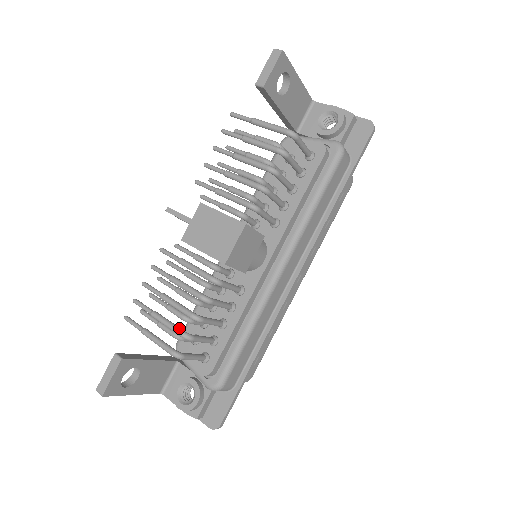
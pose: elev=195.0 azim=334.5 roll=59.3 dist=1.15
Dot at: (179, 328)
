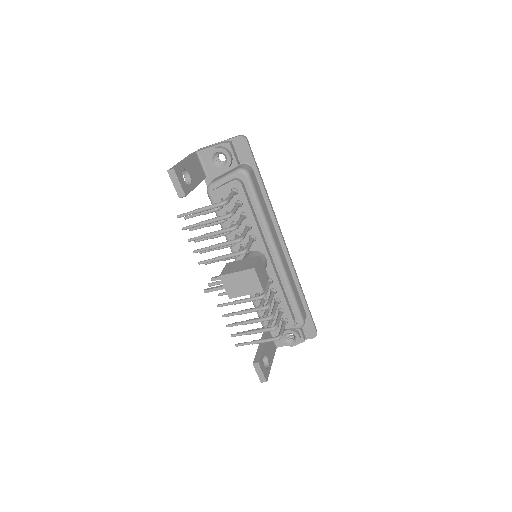
Dot at: (268, 328)
